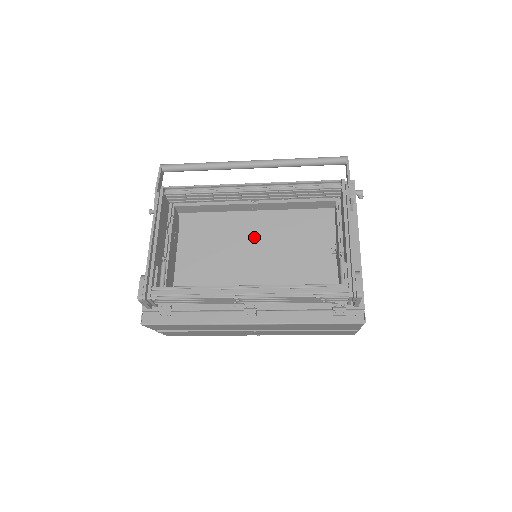
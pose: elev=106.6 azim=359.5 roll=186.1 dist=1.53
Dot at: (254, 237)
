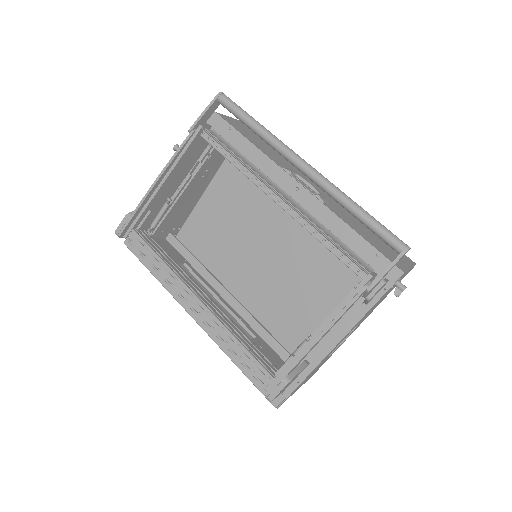
Dot at: occluded
